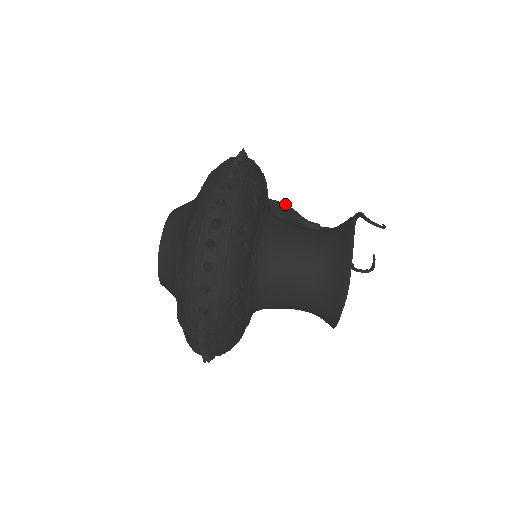
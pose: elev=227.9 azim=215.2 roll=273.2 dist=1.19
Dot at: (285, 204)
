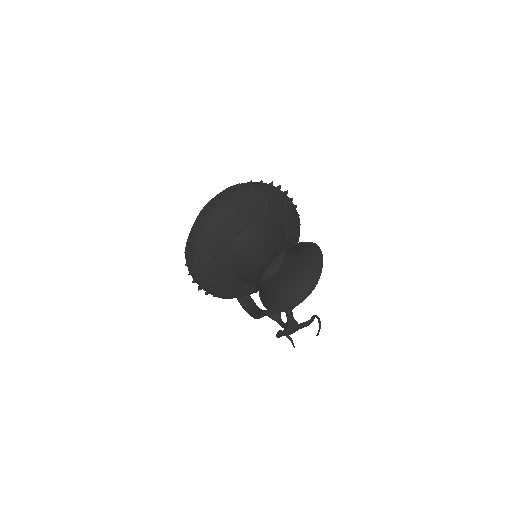
Dot at: occluded
